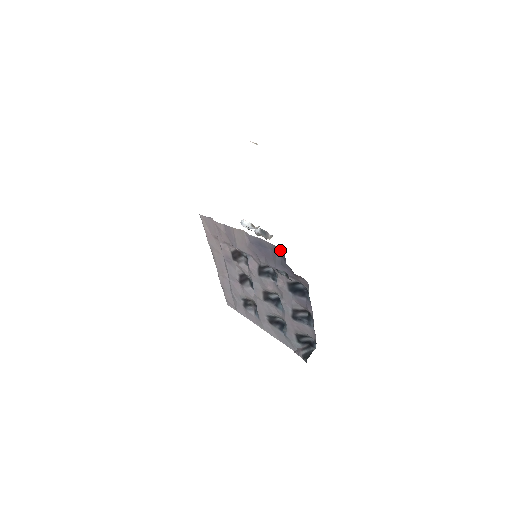
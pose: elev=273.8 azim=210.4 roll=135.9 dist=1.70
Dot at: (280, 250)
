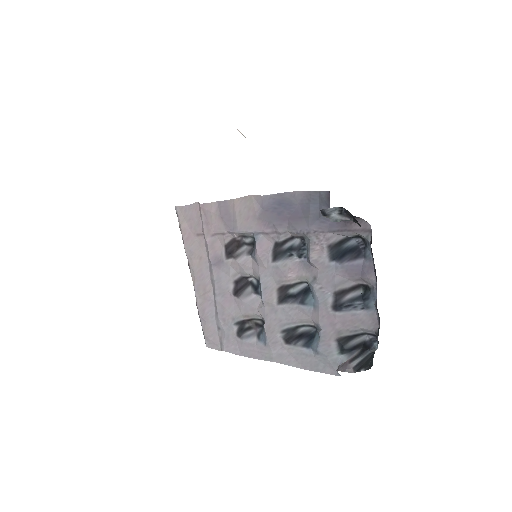
Dot at: (319, 193)
